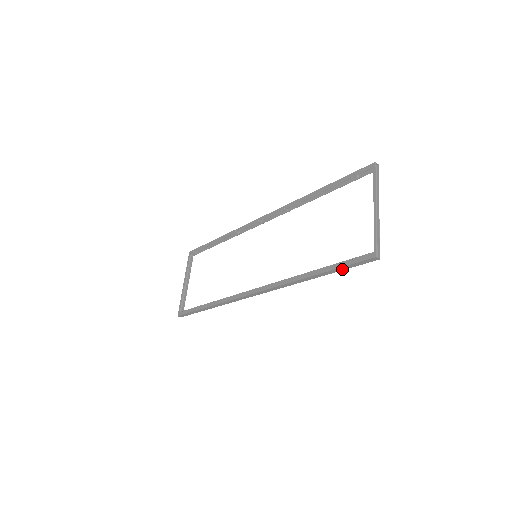
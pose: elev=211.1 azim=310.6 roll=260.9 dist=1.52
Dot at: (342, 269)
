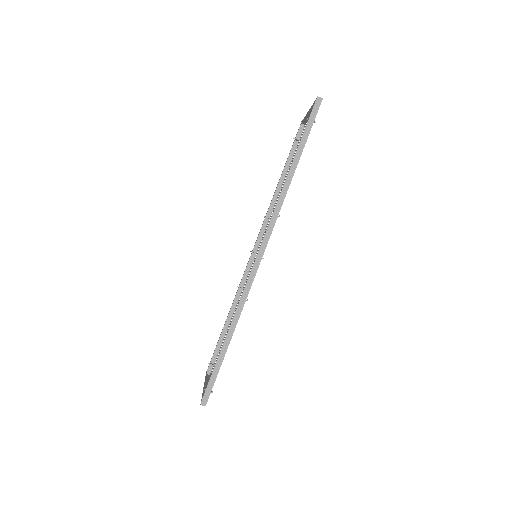
Dot at: (306, 136)
